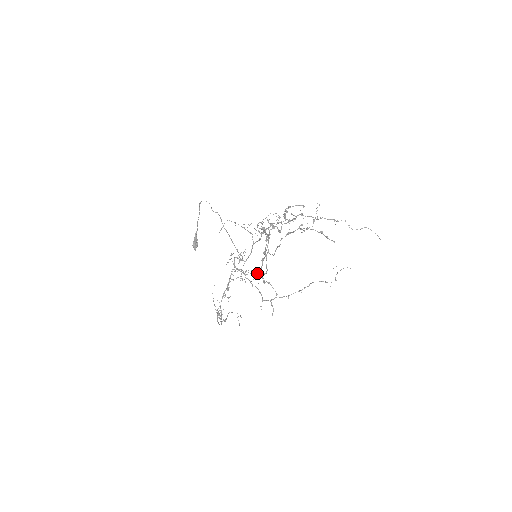
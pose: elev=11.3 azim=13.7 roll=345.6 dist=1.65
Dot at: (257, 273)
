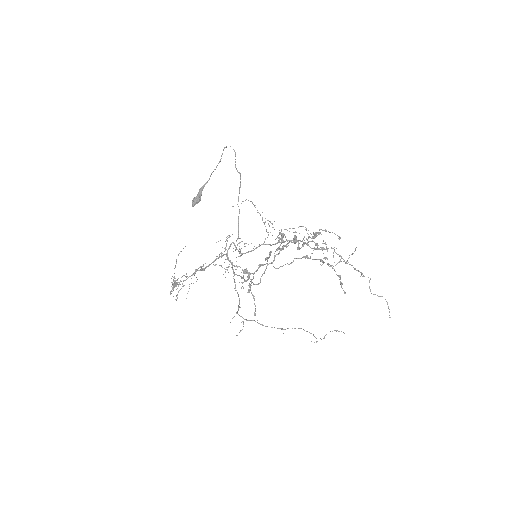
Dot at: occluded
